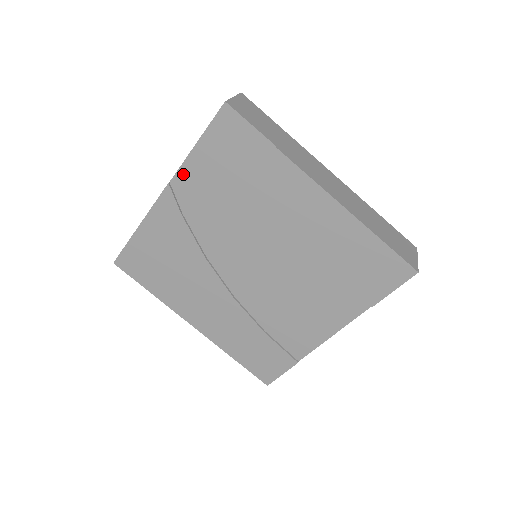
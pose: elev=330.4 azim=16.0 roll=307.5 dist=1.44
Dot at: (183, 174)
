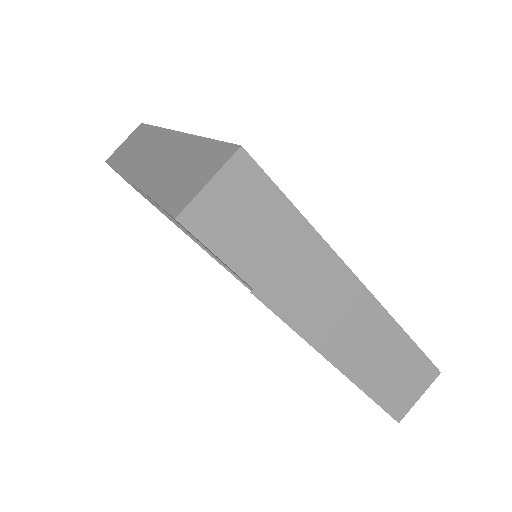
Dot at: occluded
